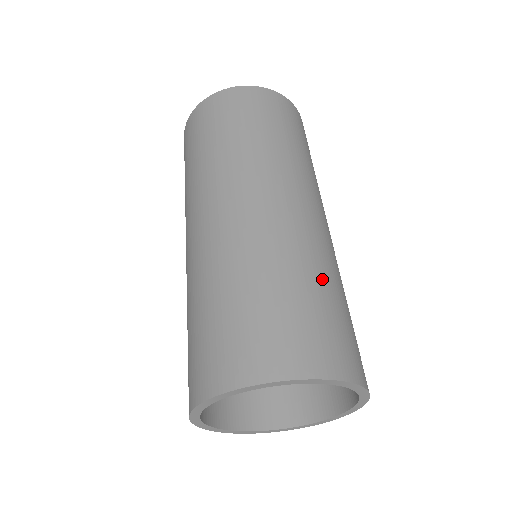
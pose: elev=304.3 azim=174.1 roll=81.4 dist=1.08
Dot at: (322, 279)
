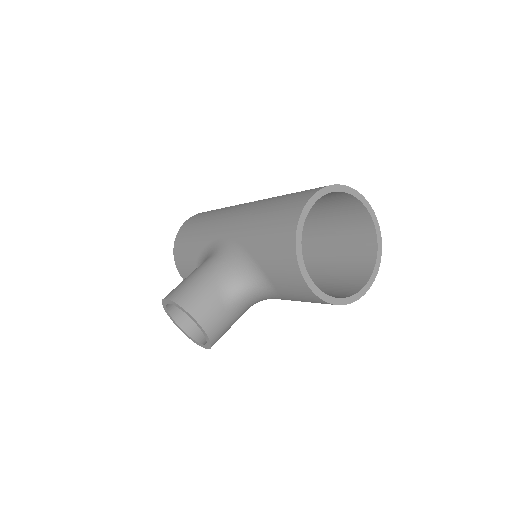
Dot at: occluded
